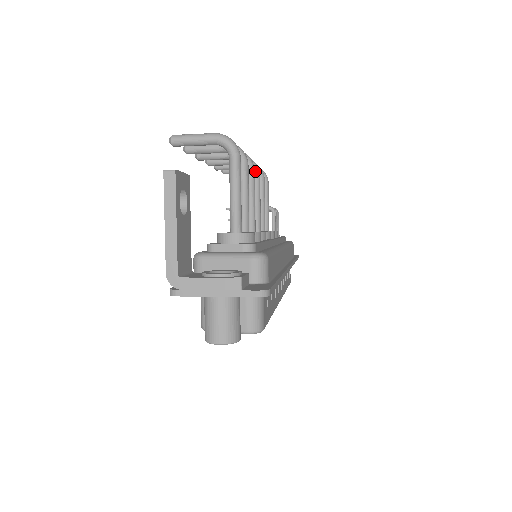
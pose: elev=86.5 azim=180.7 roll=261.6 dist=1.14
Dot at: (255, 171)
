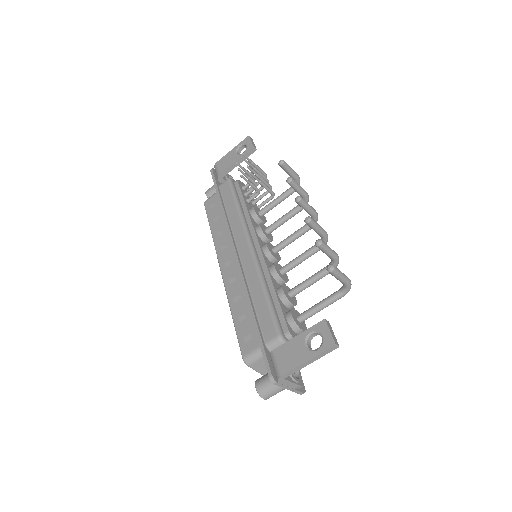
Dot at: occluded
